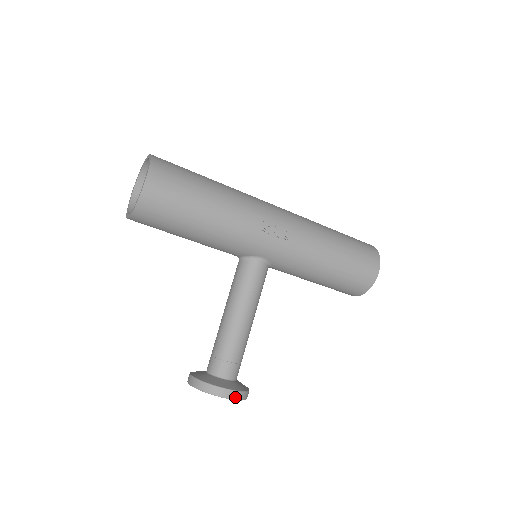
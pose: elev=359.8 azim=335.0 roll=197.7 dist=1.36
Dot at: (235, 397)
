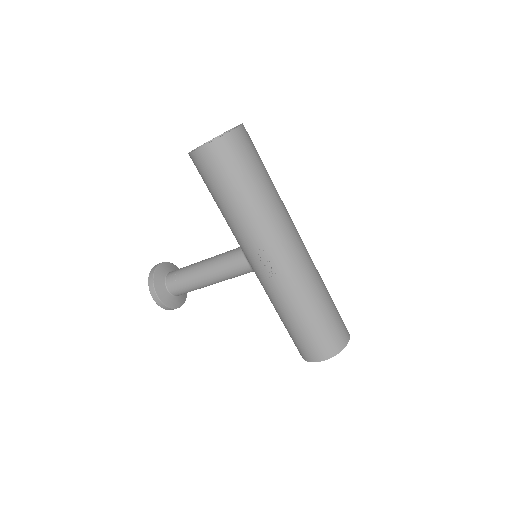
Dot at: (158, 303)
